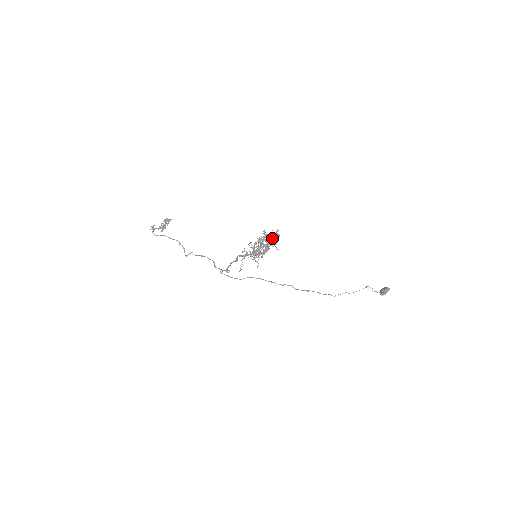
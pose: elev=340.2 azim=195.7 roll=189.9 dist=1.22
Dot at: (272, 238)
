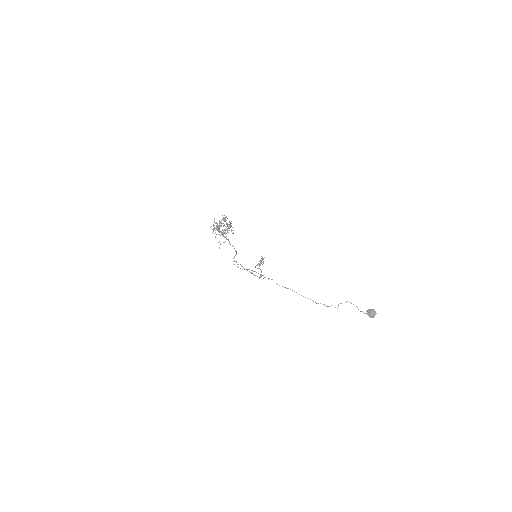
Dot at: (224, 220)
